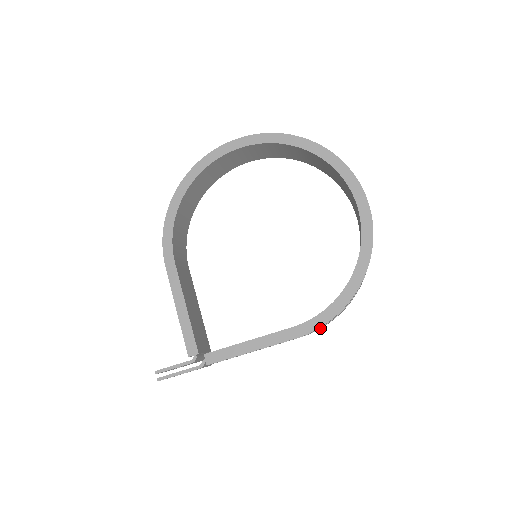
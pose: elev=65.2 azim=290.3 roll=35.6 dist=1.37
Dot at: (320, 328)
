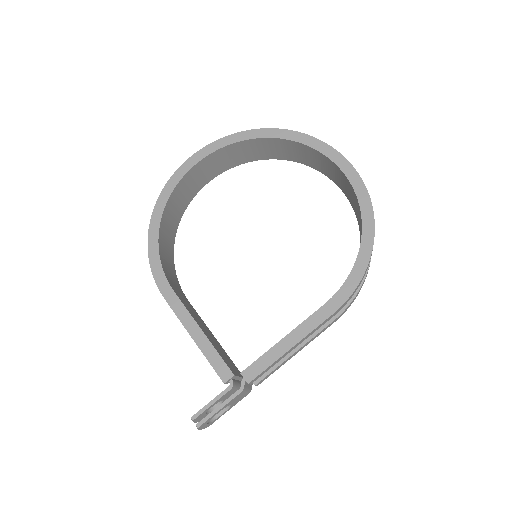
Dot at: (351, 303)
